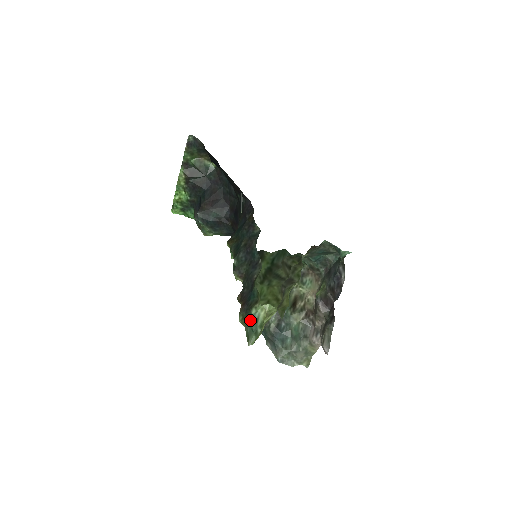
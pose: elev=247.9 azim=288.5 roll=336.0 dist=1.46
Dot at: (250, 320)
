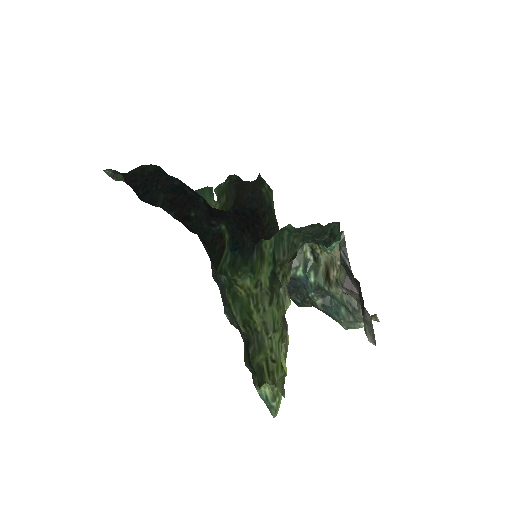
Dot at: (261, 398)
